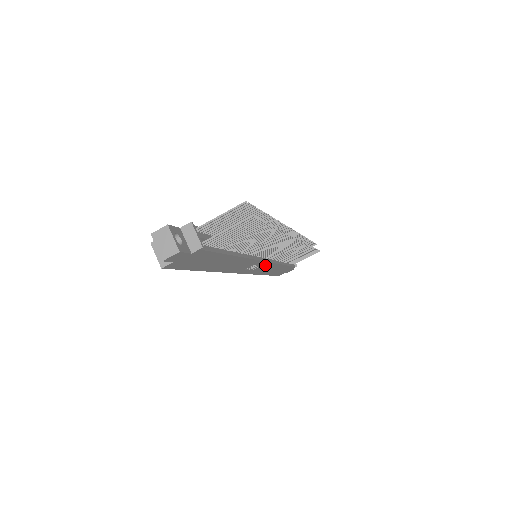
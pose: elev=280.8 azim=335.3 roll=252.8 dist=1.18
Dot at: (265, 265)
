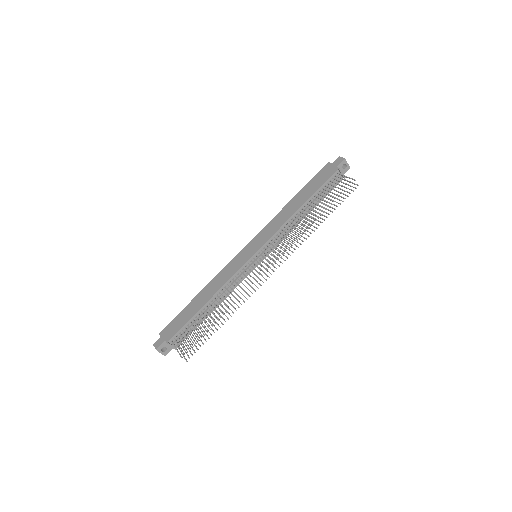
Dot at: occluded
